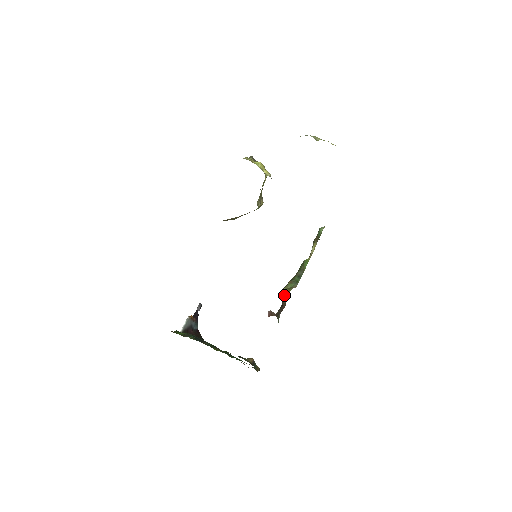
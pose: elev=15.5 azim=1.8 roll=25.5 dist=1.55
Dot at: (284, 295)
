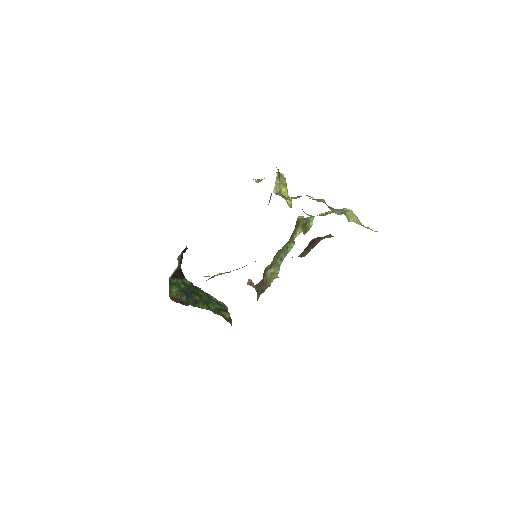
Dot at: (267, 277)
